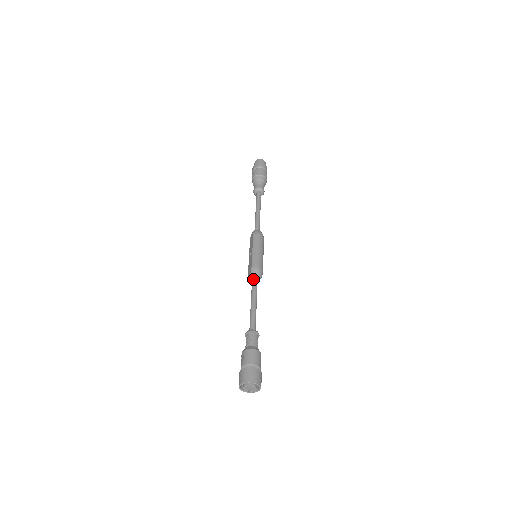
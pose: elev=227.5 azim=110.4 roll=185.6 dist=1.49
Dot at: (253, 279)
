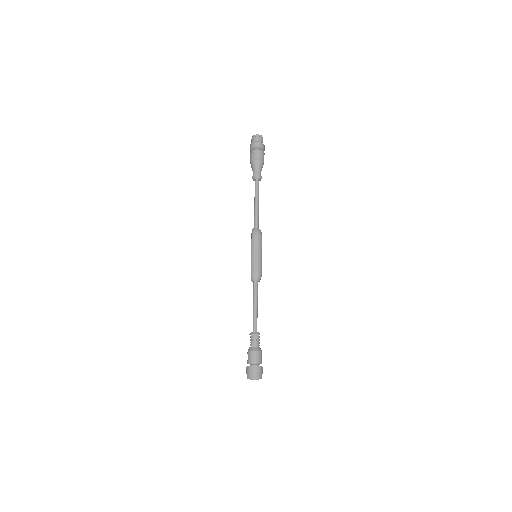
Dot at: (253, 282)
